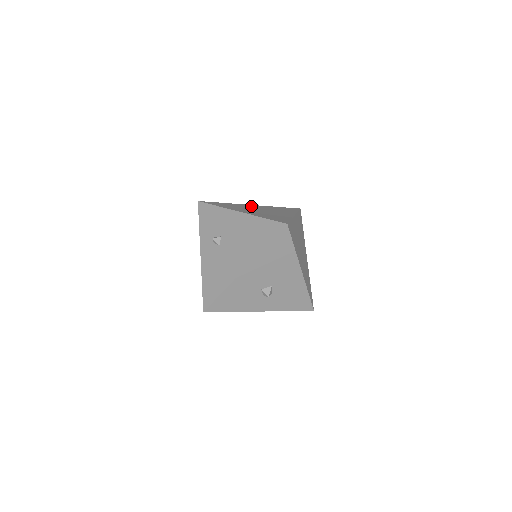
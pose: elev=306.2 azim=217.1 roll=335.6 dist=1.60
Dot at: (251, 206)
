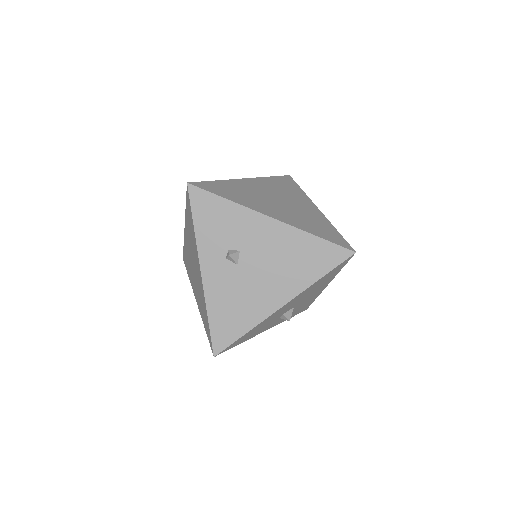
Dot at: (253, 185)
